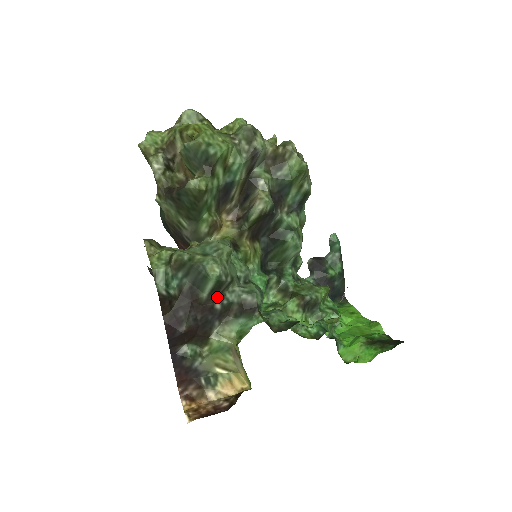
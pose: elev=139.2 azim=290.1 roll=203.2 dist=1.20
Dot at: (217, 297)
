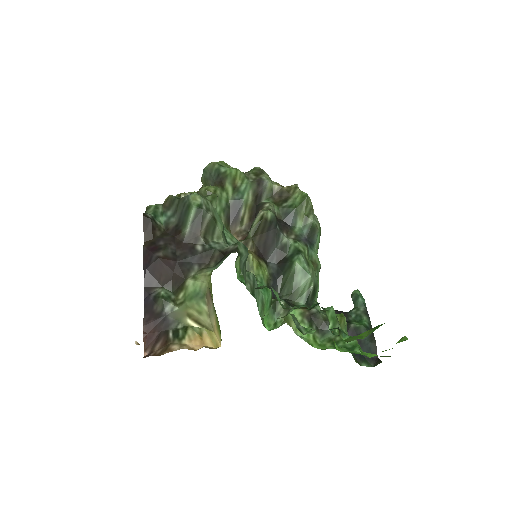
Dot at: (199, 238)
